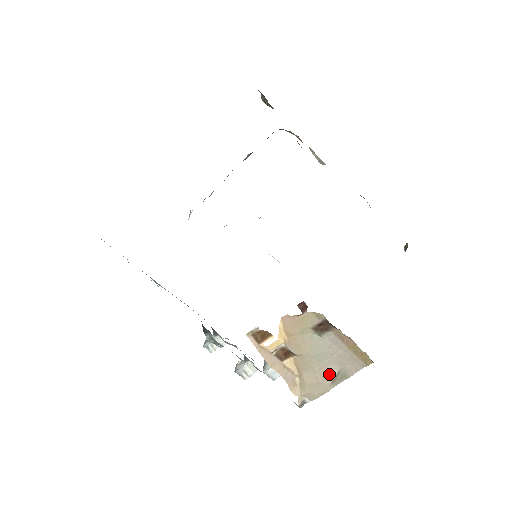
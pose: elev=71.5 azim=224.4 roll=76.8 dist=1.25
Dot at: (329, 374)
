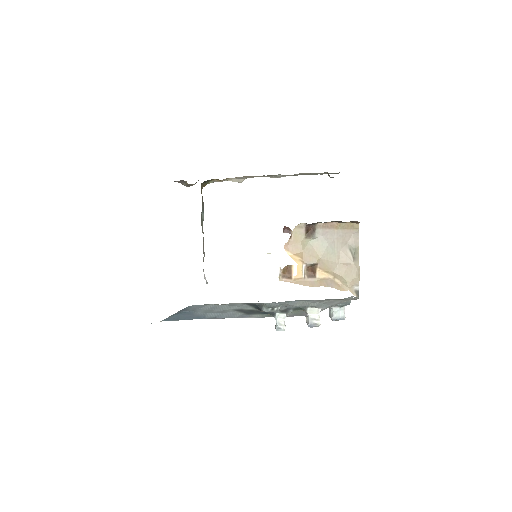
Dot at: (346, 256)
